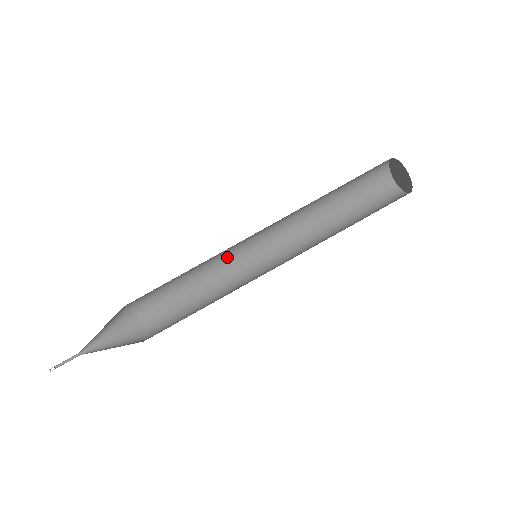
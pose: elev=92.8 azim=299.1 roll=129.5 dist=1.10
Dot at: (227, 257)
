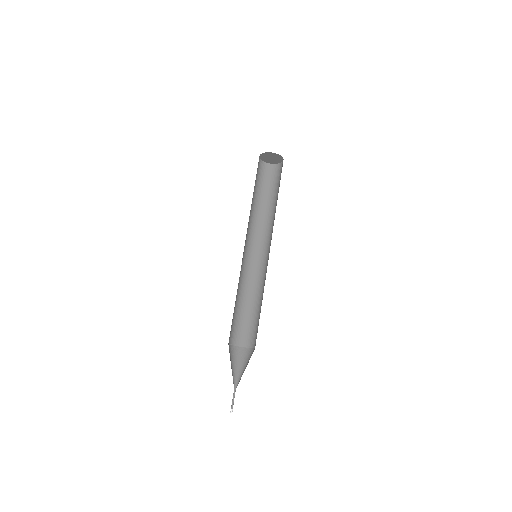
Dot at: (243, 273)
